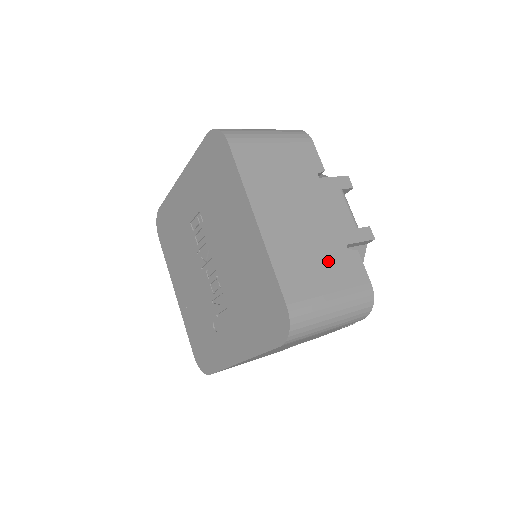
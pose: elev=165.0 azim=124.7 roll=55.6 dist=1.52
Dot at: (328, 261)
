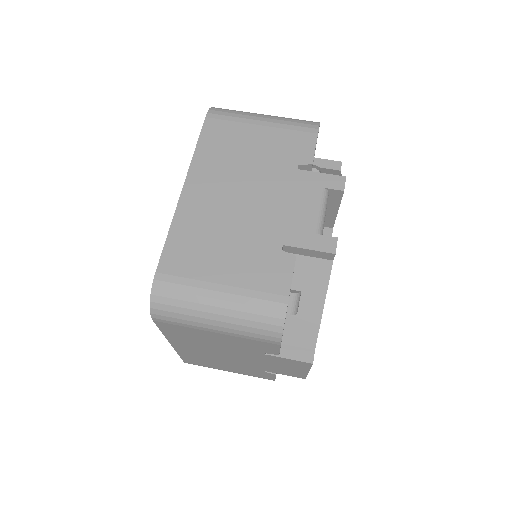
Dot at: (242, 252)
